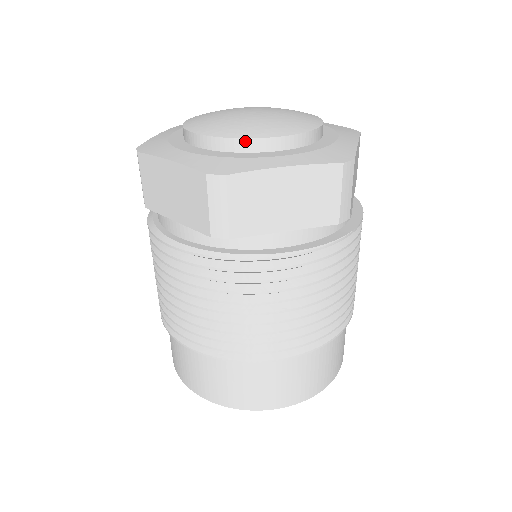
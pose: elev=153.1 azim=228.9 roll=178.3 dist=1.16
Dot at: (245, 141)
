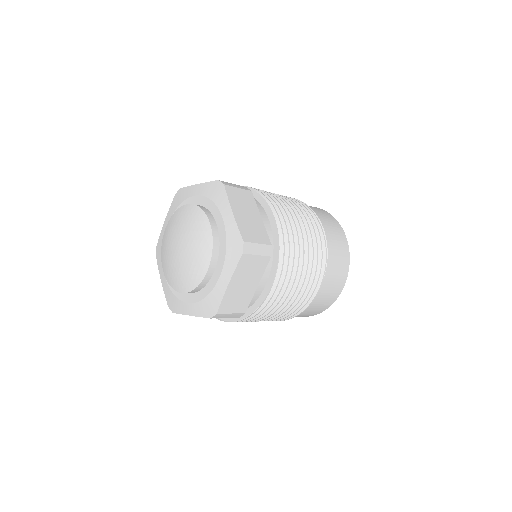
Dot at: (175, 289)
